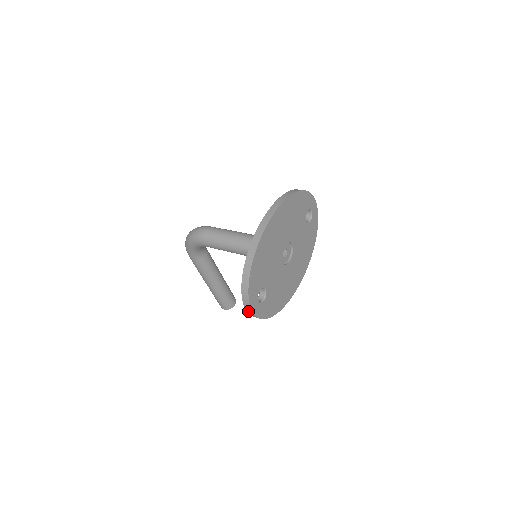
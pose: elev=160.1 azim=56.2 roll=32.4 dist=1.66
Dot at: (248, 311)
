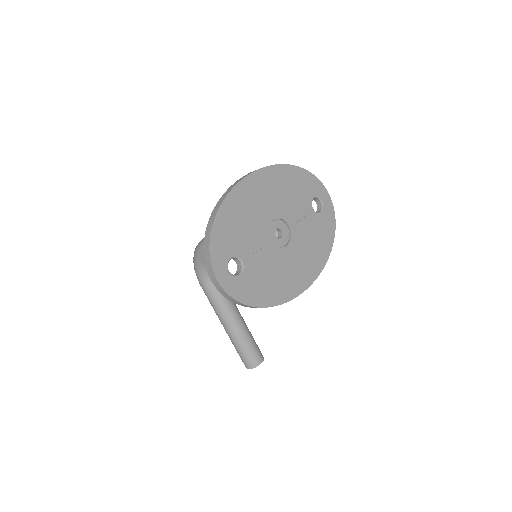
Dot at: (214, 282)
